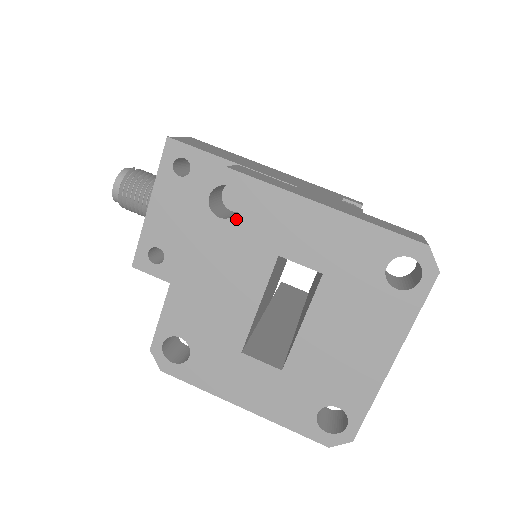
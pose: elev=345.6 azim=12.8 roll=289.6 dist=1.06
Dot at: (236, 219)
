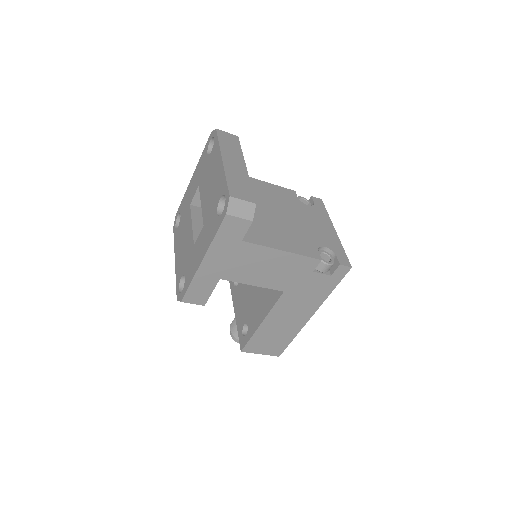
Dot at: (181, 219)
